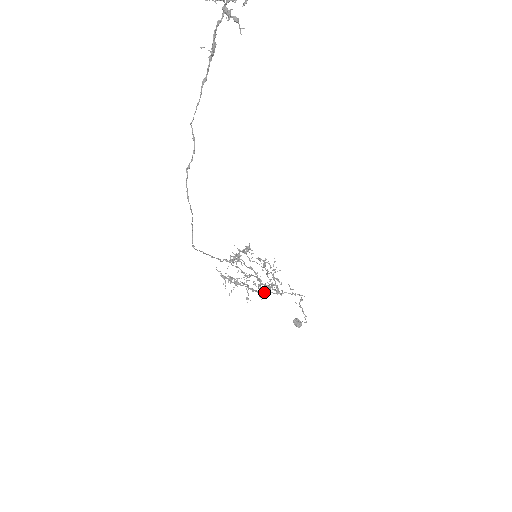
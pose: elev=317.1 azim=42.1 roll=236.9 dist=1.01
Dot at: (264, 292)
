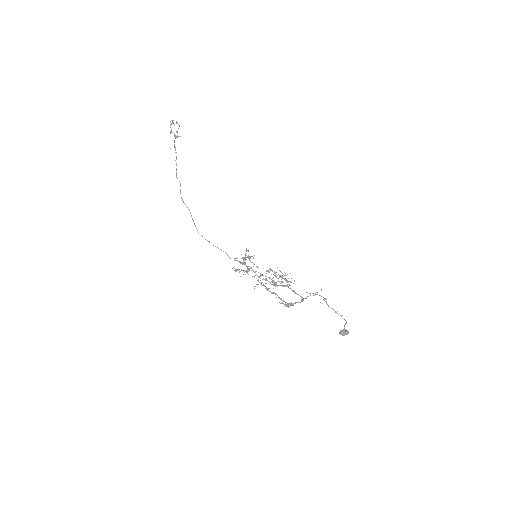
Dot at: (291, 304)
